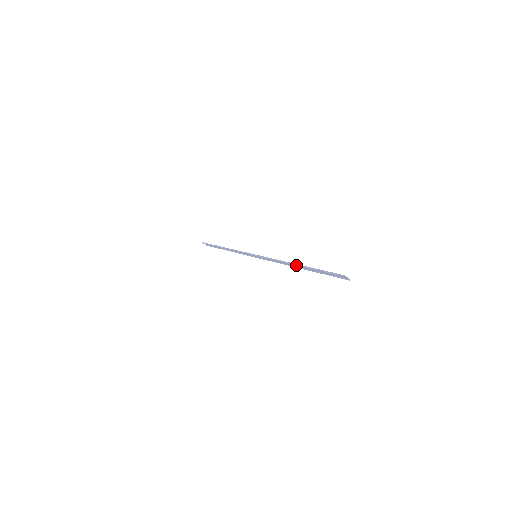
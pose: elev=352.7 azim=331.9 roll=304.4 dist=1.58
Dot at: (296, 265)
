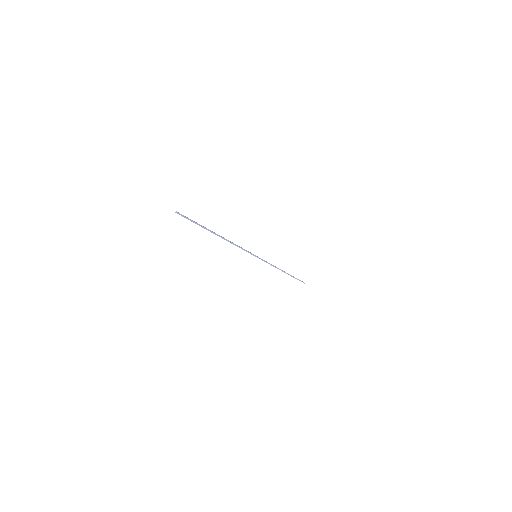
Dot at: occluded
